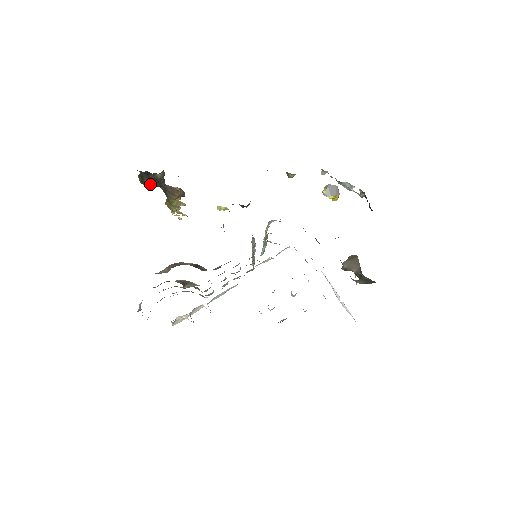
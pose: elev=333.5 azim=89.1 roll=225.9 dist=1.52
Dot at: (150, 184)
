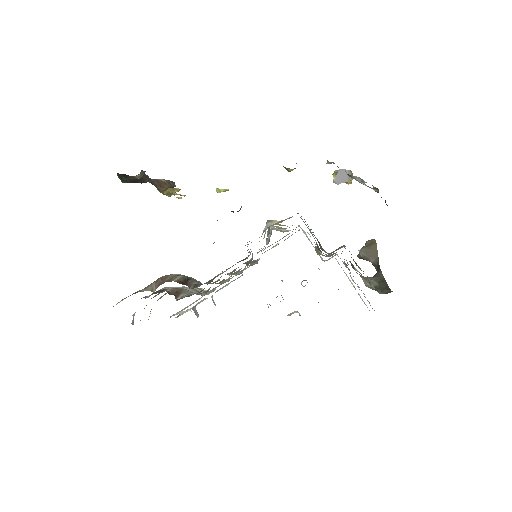
Dot at: (131, 182)
